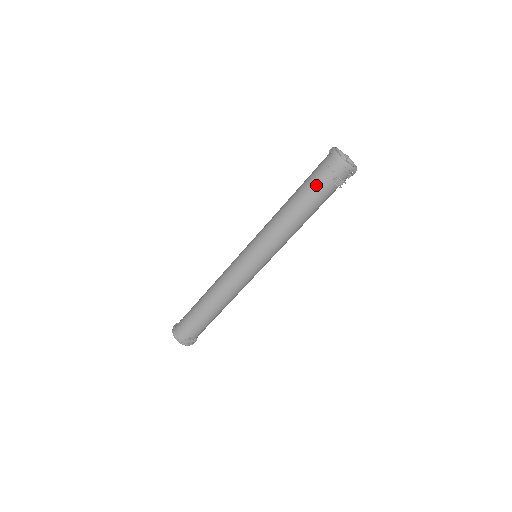
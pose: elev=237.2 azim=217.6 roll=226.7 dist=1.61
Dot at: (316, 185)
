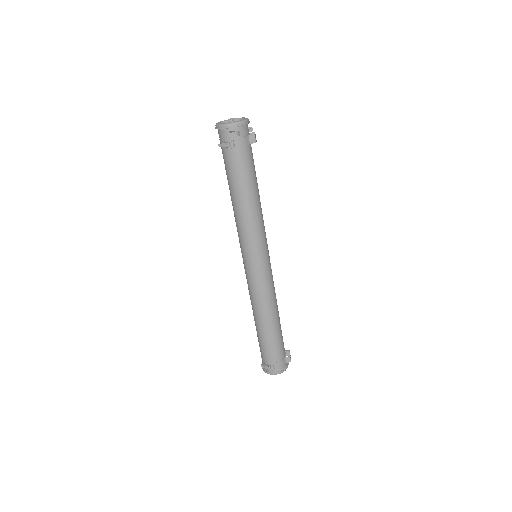
Dot at: (224, 161)
